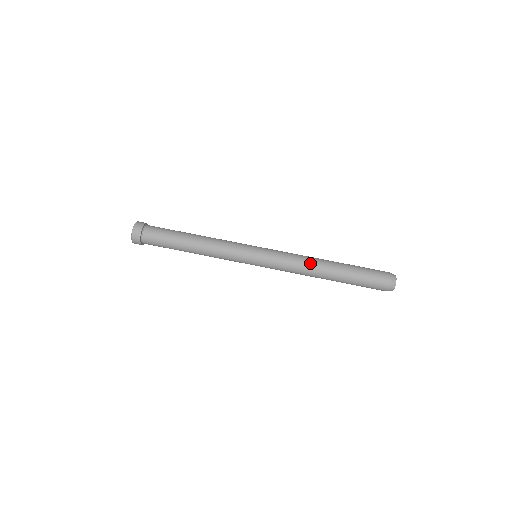
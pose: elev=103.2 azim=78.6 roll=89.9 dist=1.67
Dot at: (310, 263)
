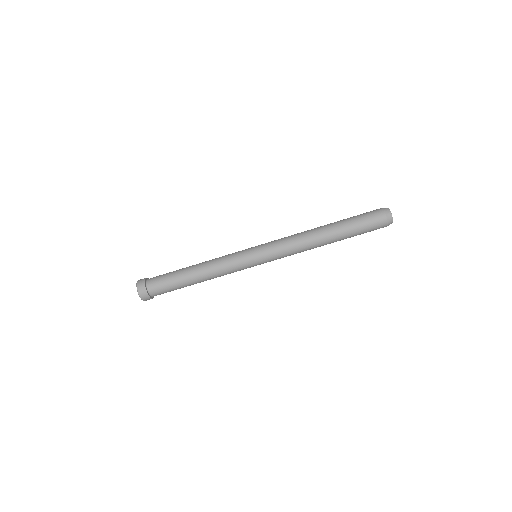
Dot at: (306, 238)
